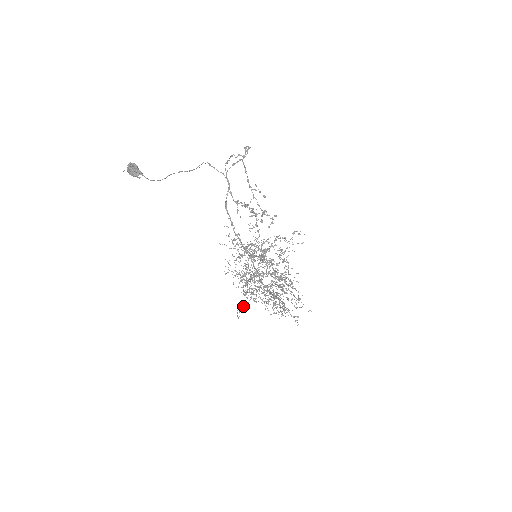
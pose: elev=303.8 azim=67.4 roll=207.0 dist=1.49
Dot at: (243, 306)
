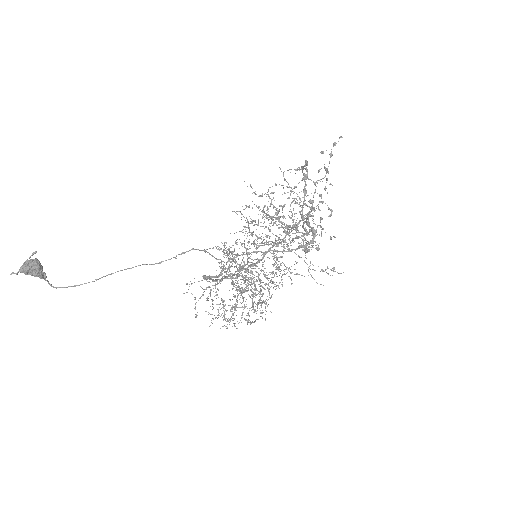
Dot at: occluded
